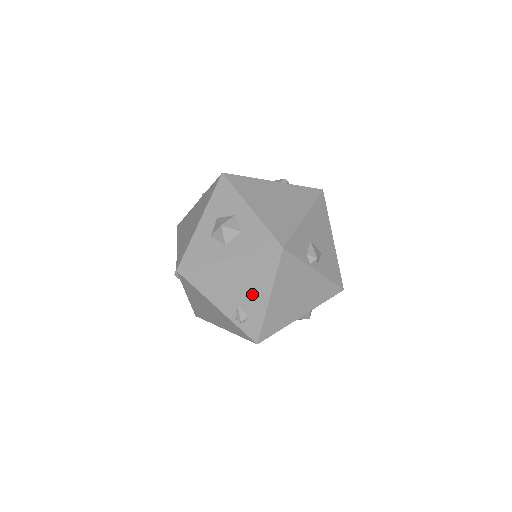
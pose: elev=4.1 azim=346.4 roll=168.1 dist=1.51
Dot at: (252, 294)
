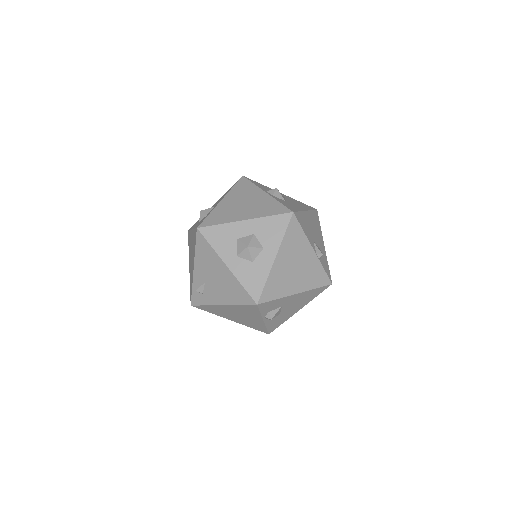
Dot at: (217, 291)
